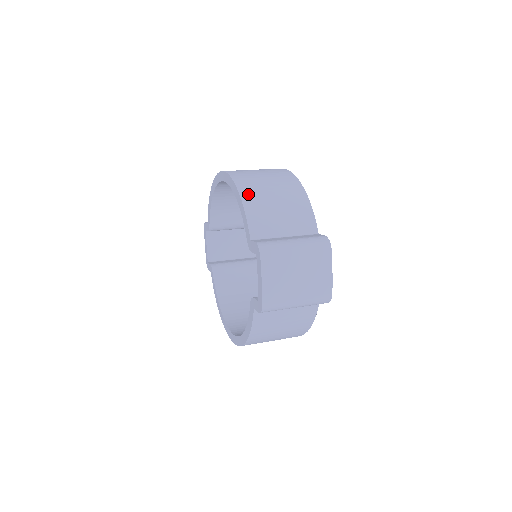
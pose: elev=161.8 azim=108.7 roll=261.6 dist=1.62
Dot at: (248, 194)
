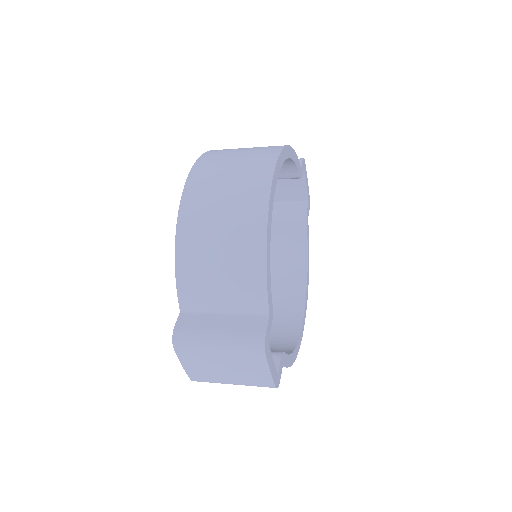
Dot at: (185, 247)
